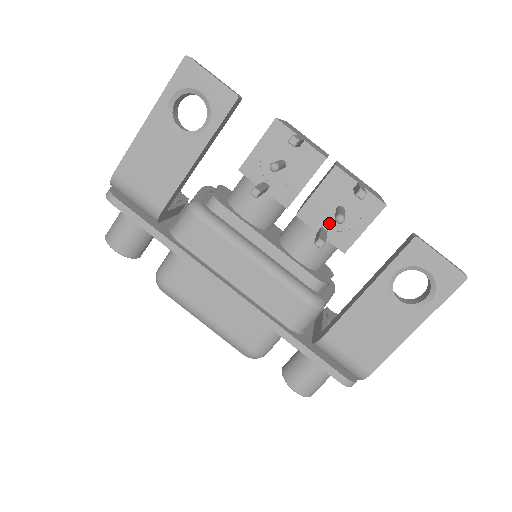
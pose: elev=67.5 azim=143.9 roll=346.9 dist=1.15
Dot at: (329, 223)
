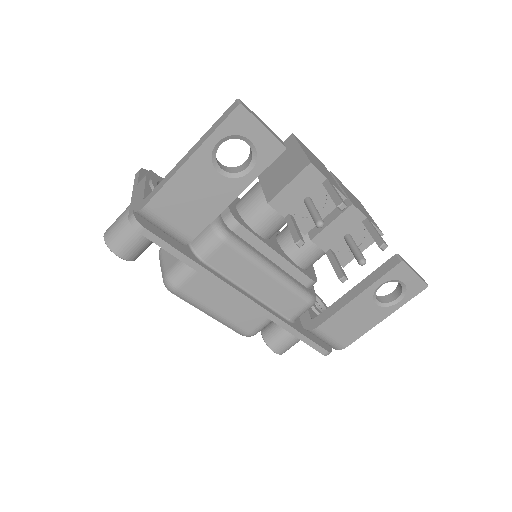
Dot at: (336, 246)
